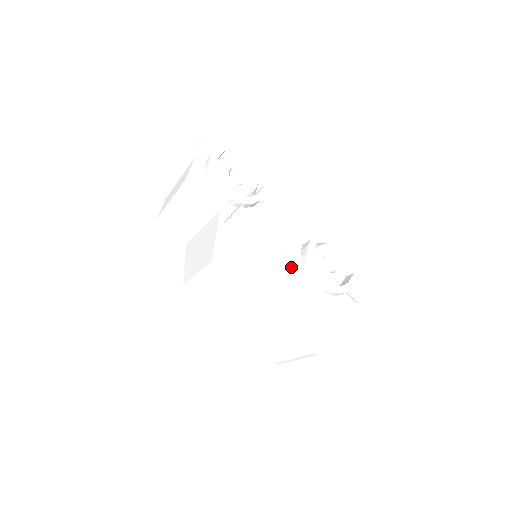
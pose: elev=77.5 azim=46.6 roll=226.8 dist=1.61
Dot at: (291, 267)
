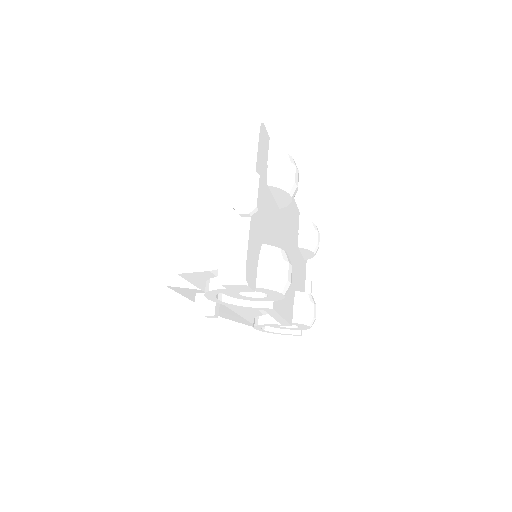
Dot at: (245, 314)
